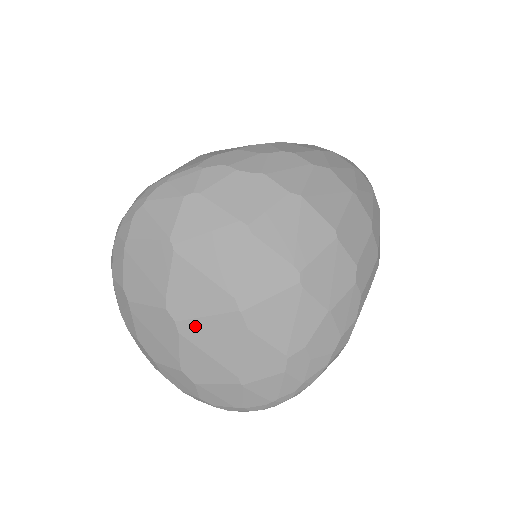
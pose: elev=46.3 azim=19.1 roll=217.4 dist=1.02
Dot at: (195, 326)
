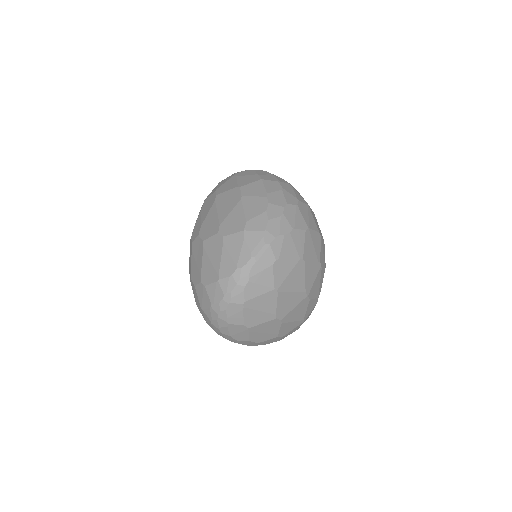
Dot at: (289, 315)
